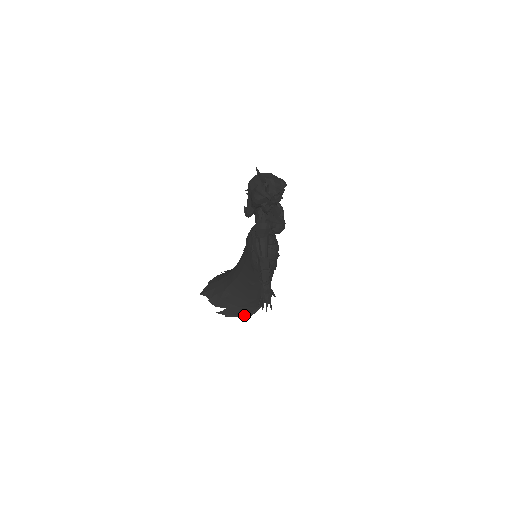
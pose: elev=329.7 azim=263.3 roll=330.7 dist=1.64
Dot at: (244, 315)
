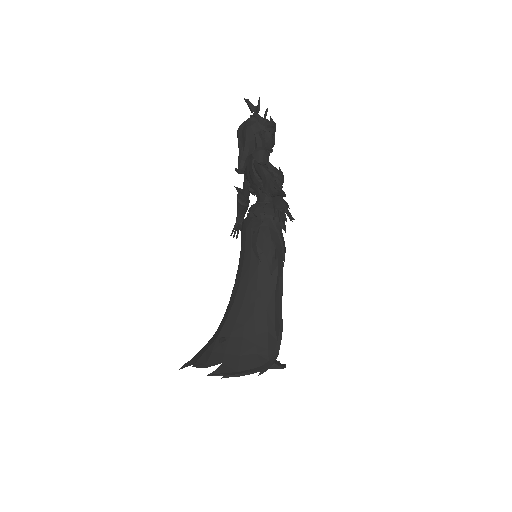
Dot at: (252, 370)
